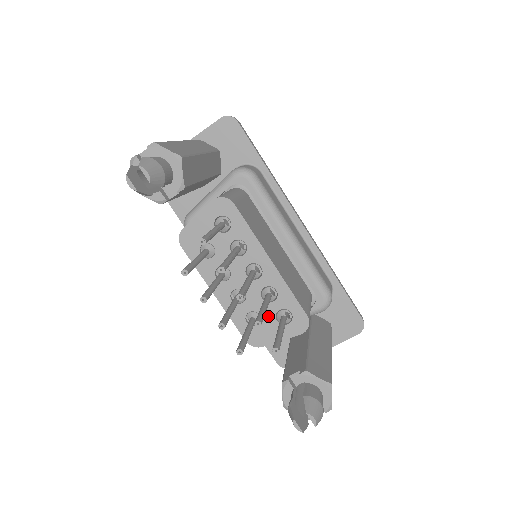
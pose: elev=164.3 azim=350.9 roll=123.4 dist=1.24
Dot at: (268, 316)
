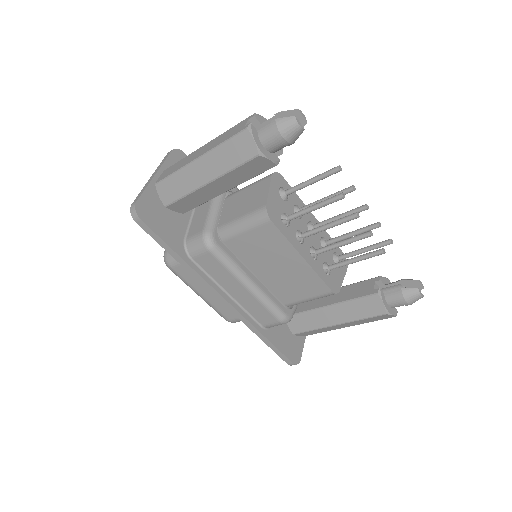
Dot at: (331, 262)
